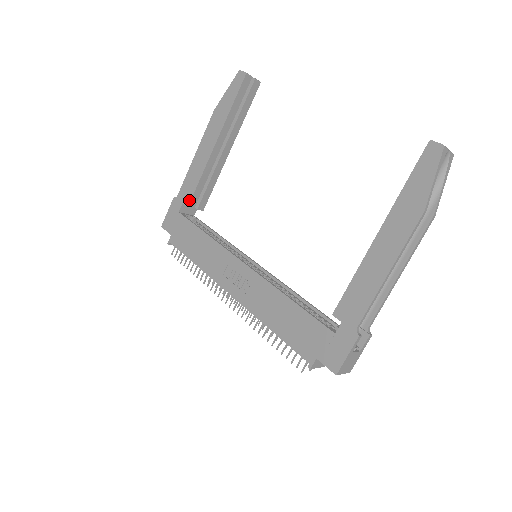
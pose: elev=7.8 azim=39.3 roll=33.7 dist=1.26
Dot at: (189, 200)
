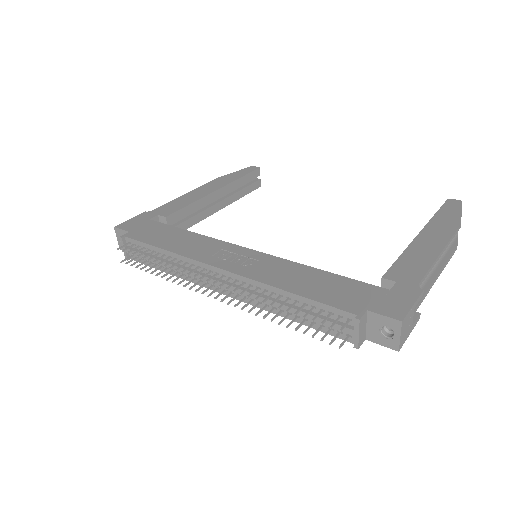
Dot at: (170, 213)
